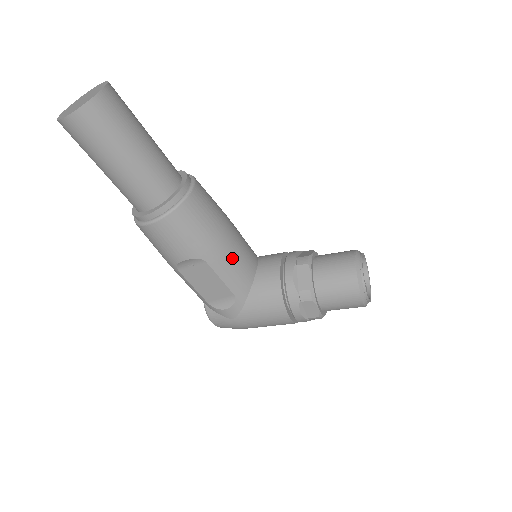
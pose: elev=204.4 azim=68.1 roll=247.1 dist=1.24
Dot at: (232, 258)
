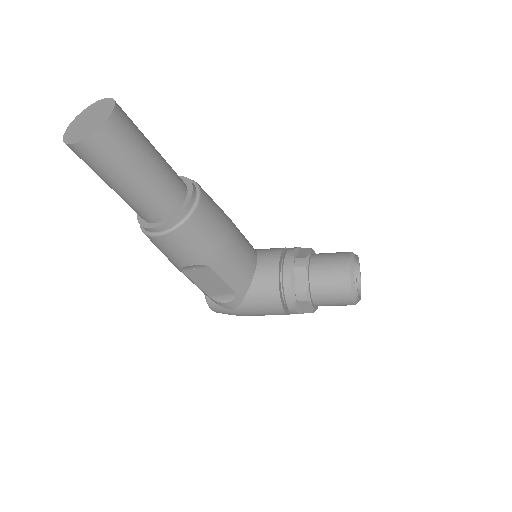
Dot at: (234, 261)
